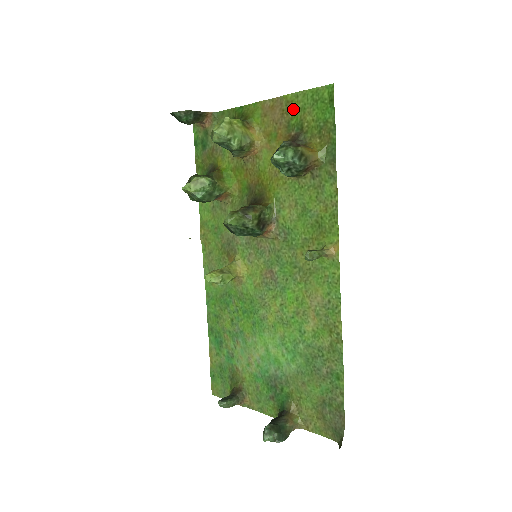
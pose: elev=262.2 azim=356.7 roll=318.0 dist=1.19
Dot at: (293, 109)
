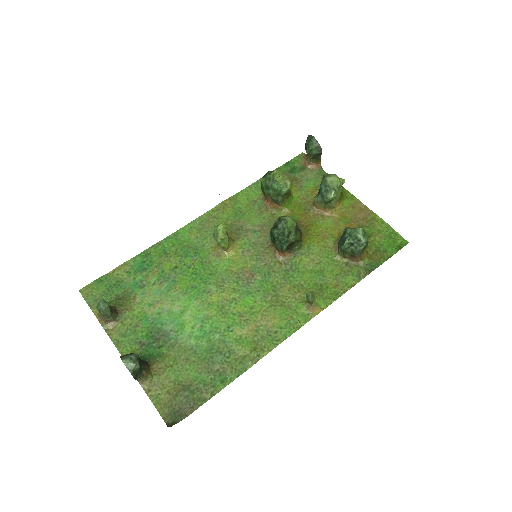
Dot at: (373, 225)
